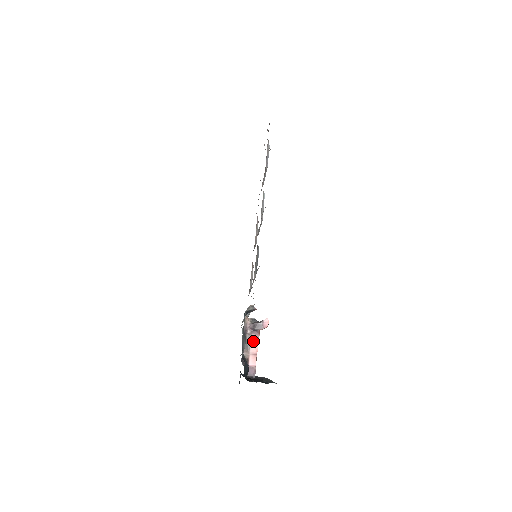
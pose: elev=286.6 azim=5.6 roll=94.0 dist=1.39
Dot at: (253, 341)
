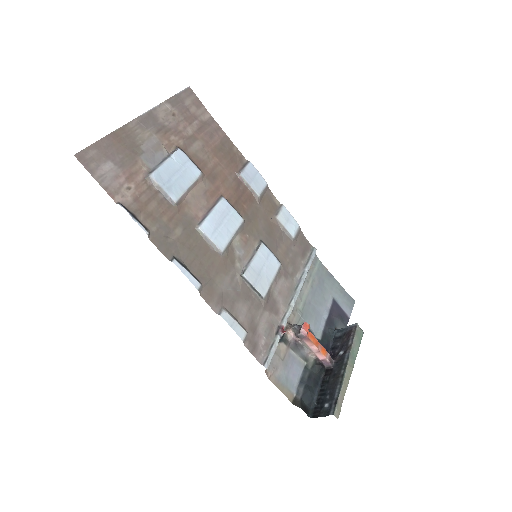
Dot at: (308, 344)
